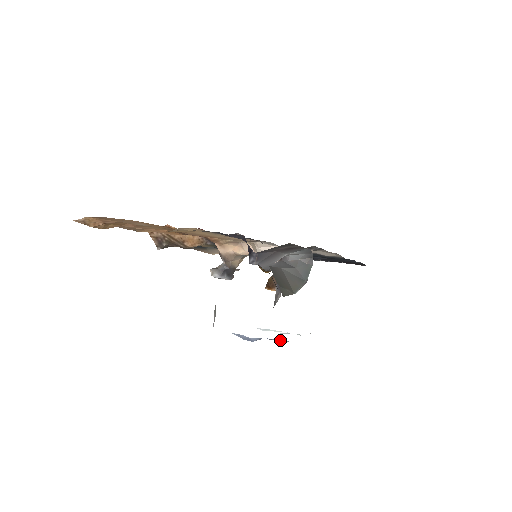
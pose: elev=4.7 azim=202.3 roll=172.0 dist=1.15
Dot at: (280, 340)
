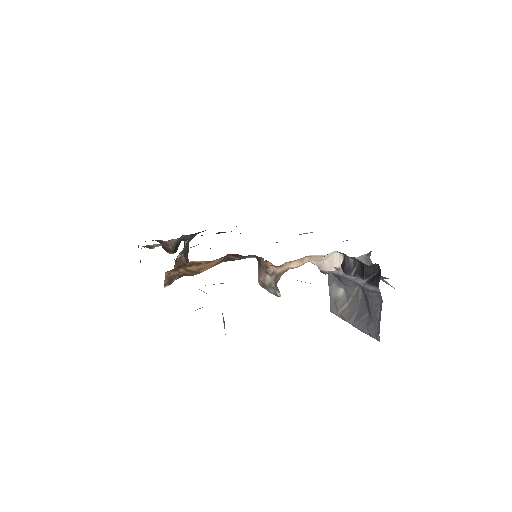
Dot at: occluded
